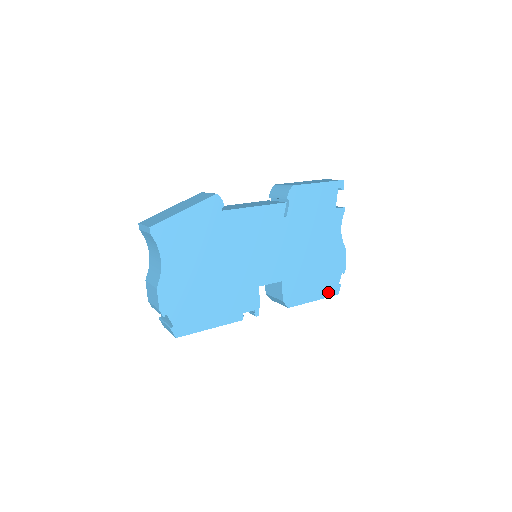
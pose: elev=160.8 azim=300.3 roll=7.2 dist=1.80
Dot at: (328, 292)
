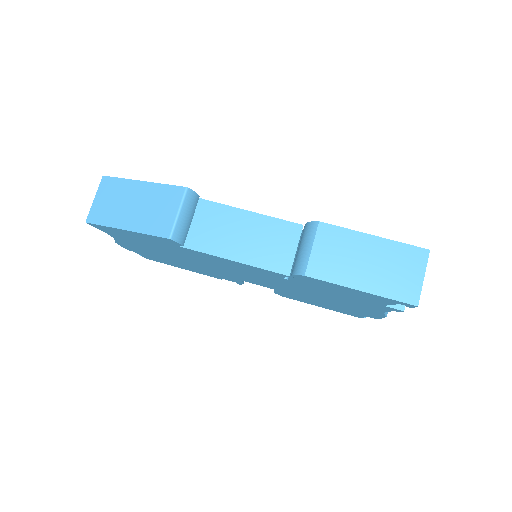
Dot at: (343, 312)
